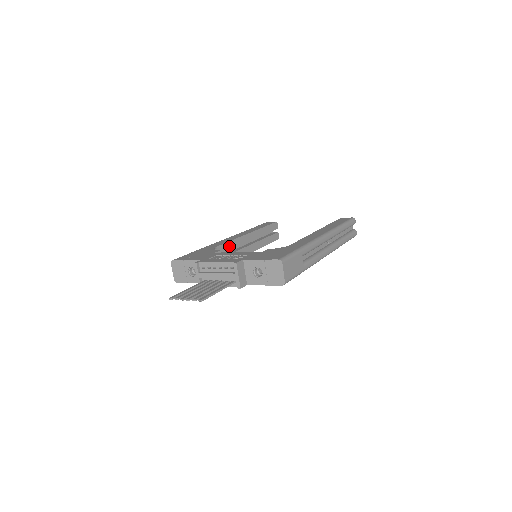
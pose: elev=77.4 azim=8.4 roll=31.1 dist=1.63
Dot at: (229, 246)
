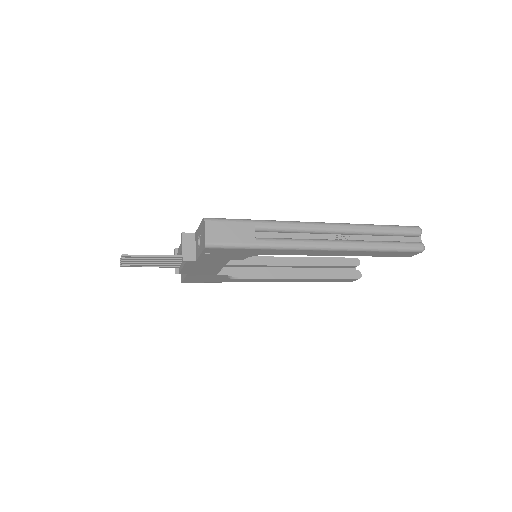
Dot at: (259, 261)
